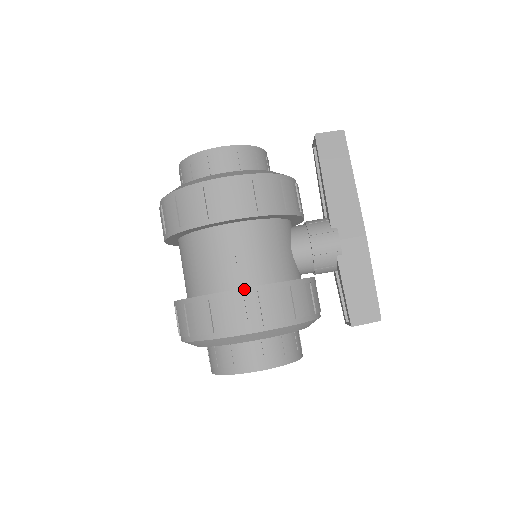
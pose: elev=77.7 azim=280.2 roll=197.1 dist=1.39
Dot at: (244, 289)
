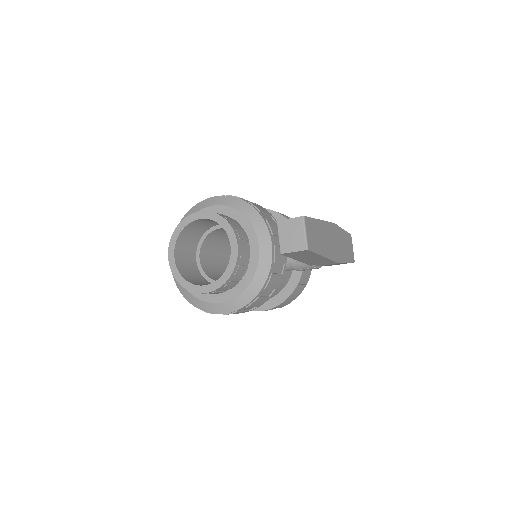
Dot at: occluded
